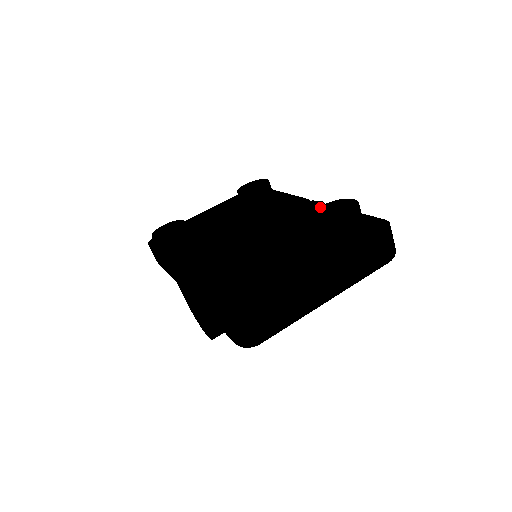
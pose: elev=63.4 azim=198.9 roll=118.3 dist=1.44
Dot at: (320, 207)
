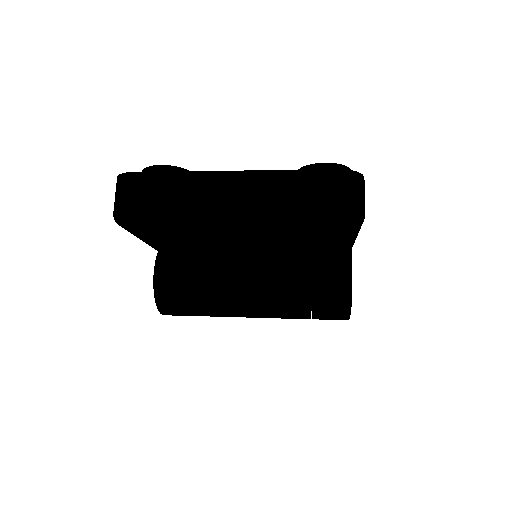
Dot at: occluded
